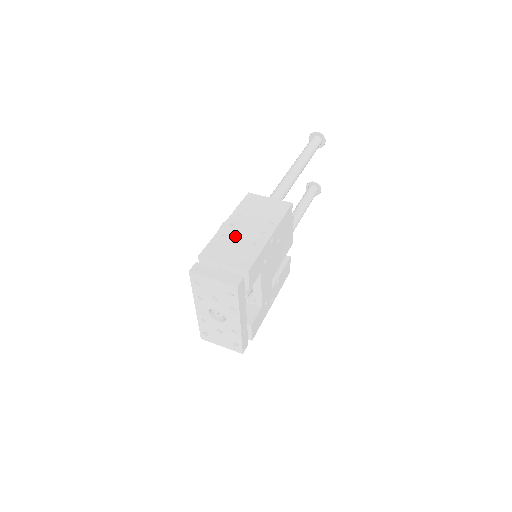
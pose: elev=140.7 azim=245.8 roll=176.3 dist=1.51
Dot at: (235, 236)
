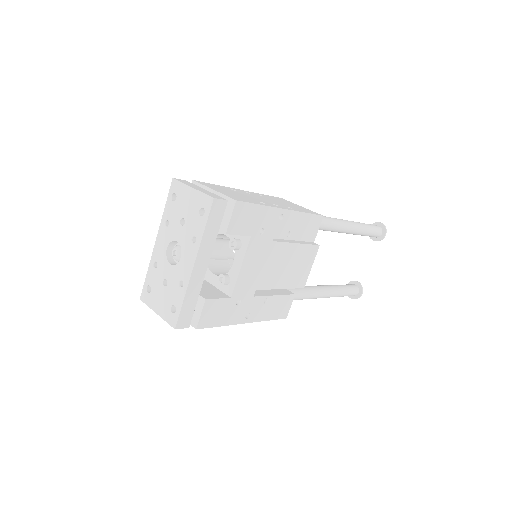
Dot at: (244, 194)
